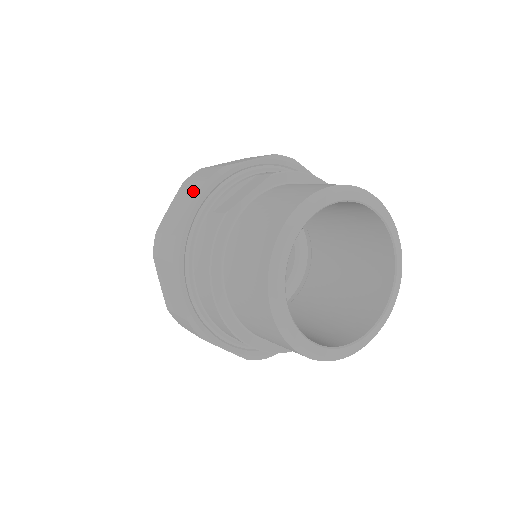
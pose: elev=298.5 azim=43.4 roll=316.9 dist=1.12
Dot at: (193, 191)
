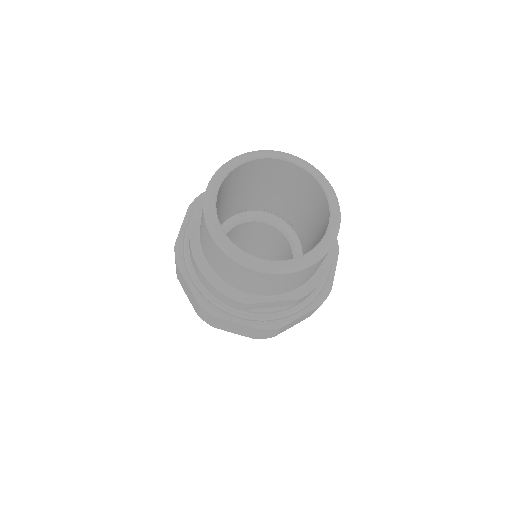
Dot at: occluded
